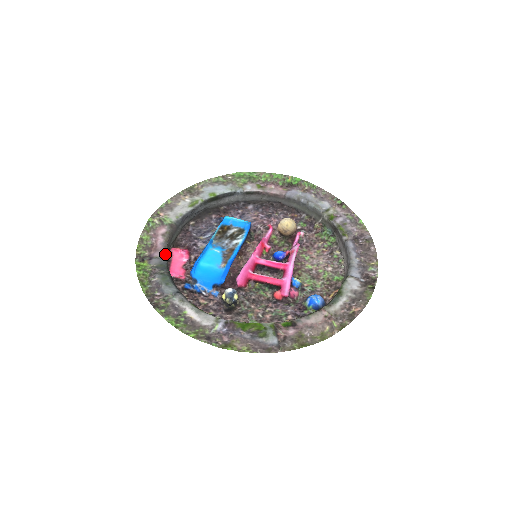
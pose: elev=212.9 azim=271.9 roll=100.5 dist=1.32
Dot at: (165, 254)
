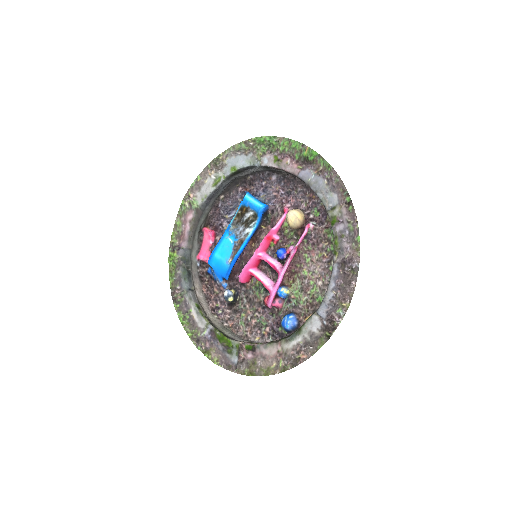
Dot at: (188, 245)
